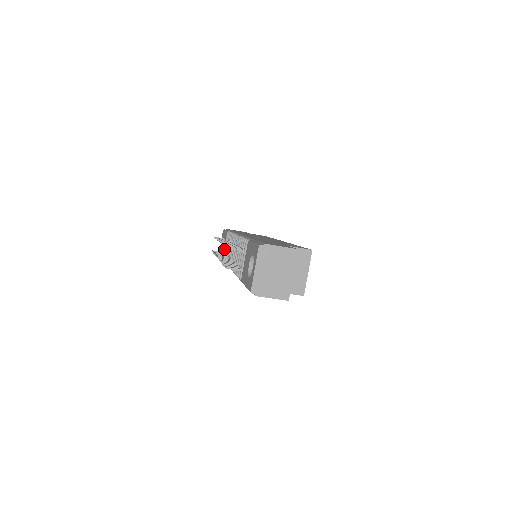
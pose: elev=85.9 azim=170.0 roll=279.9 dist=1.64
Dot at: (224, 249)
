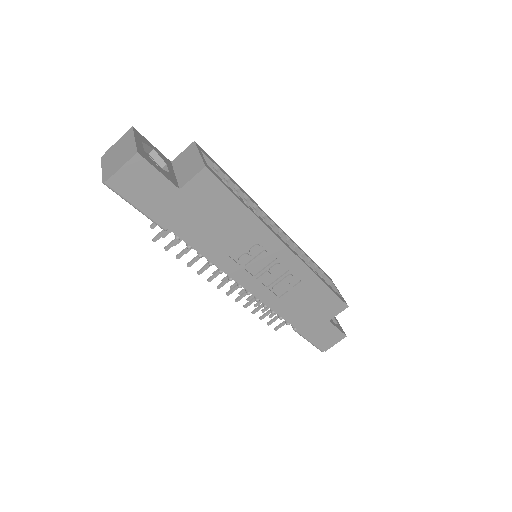
Dot at: occluded
